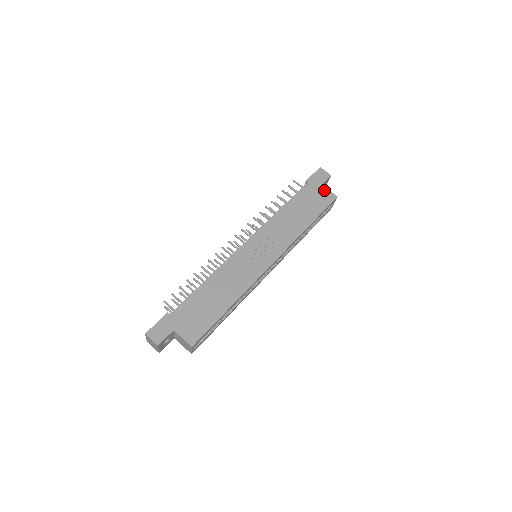
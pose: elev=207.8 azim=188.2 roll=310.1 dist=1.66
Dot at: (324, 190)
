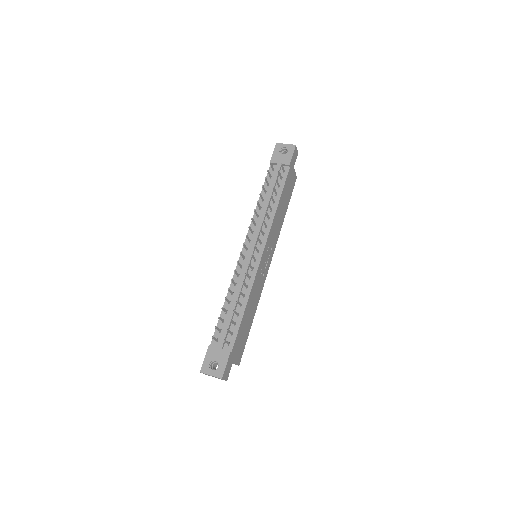
Dot at: (294, 173)
